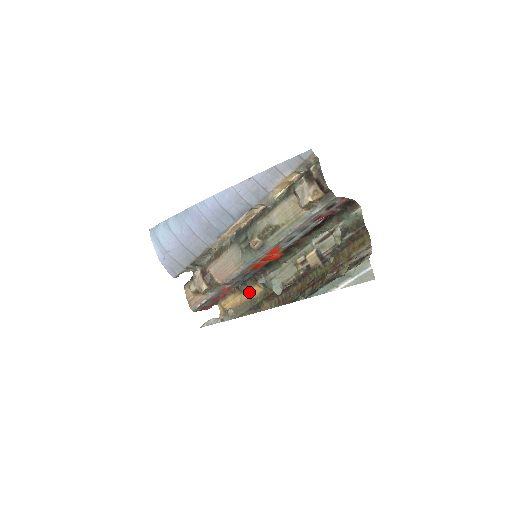
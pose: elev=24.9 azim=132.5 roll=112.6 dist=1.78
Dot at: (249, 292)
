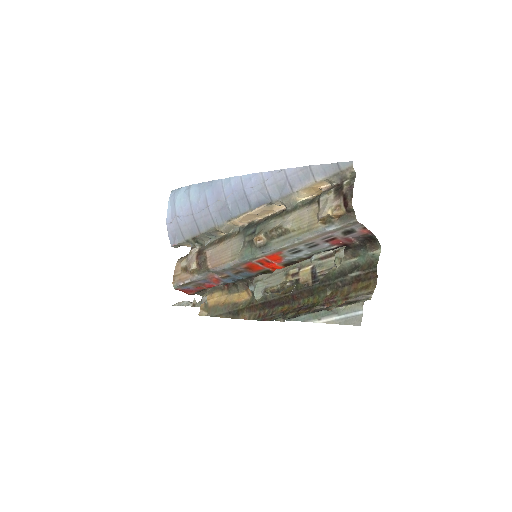
Dot at: (236, 295)
